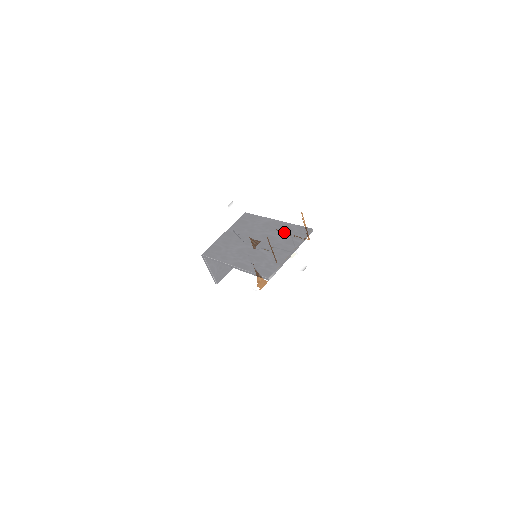
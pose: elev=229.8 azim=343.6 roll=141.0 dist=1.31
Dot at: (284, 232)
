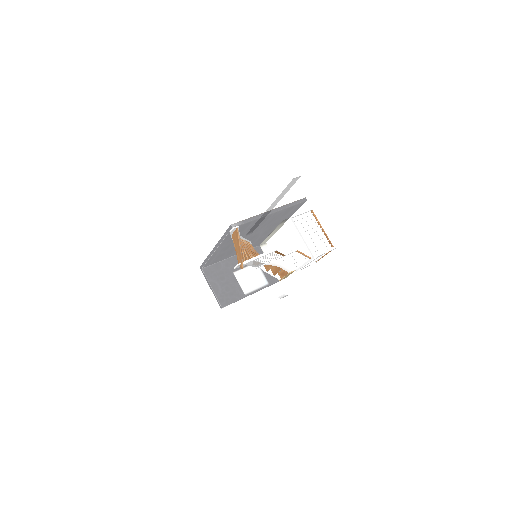
Dot at: occluded
